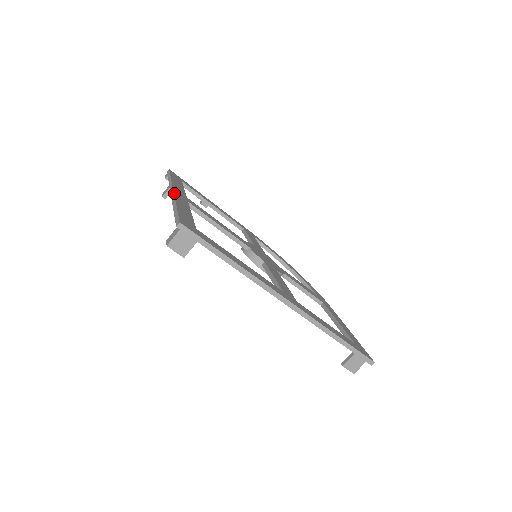
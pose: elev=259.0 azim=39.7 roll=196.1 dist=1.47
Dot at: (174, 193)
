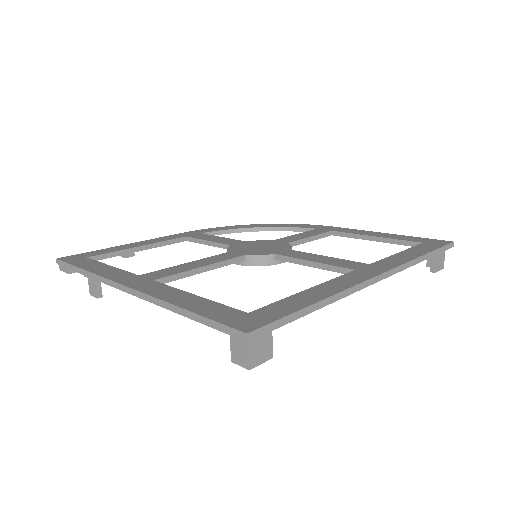
Dot at: (137, 290)
